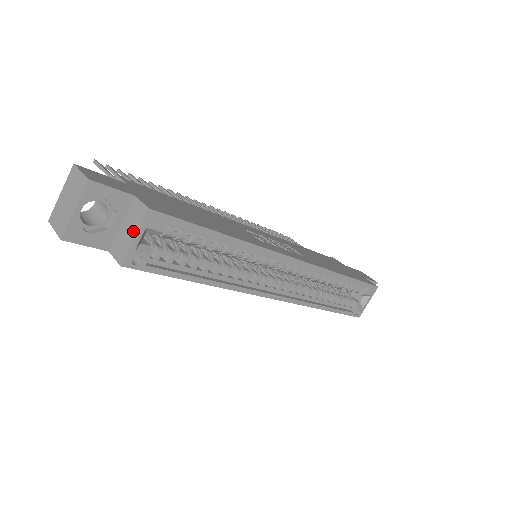
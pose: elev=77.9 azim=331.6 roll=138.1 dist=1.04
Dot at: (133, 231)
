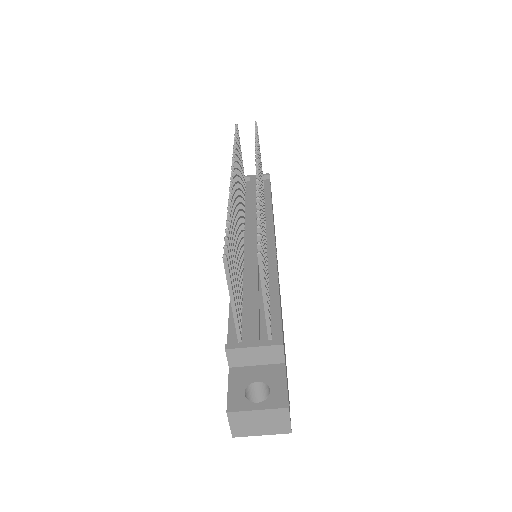
Dot at: occluded
